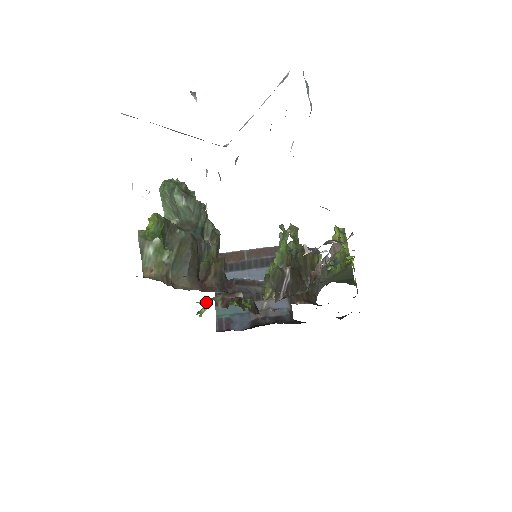
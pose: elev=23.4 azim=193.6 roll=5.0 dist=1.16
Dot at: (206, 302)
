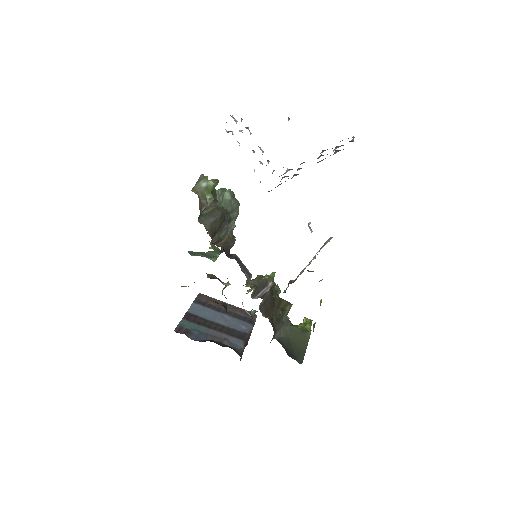
Dot at: occluded
